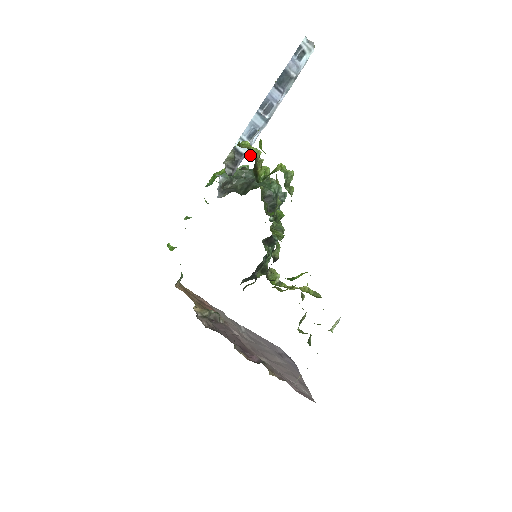
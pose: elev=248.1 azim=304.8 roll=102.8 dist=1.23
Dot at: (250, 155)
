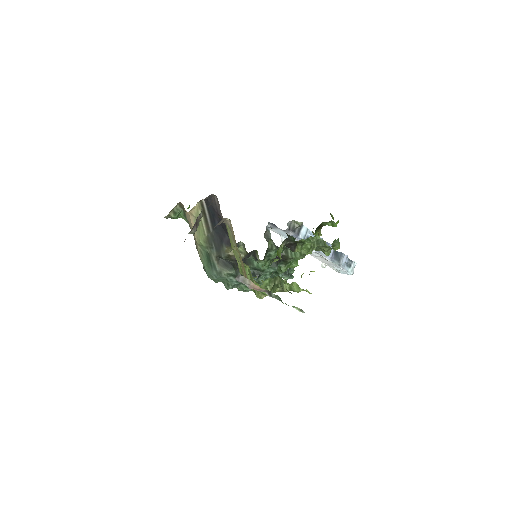
Dot at: occluded
